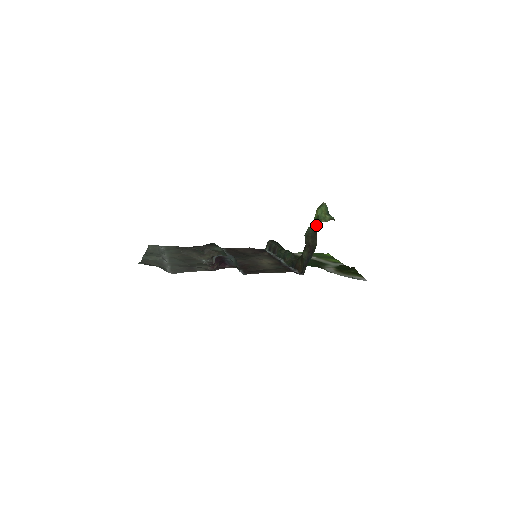
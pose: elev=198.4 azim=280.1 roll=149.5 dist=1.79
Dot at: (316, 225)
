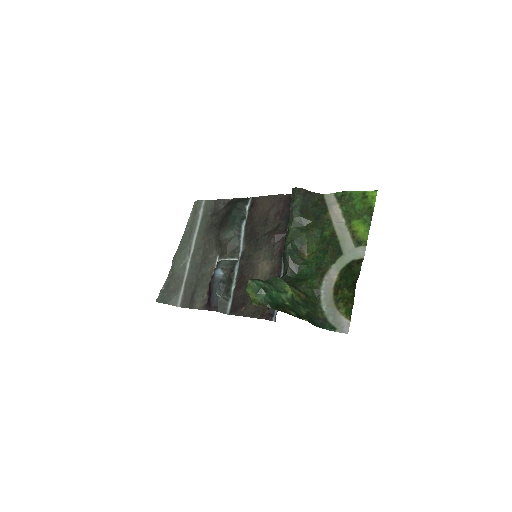
Dot at: occluded
